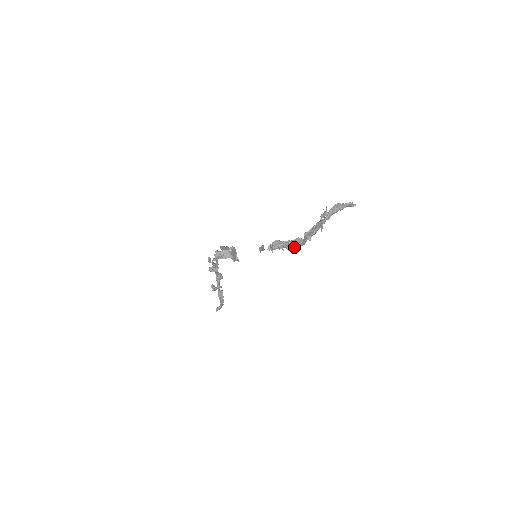
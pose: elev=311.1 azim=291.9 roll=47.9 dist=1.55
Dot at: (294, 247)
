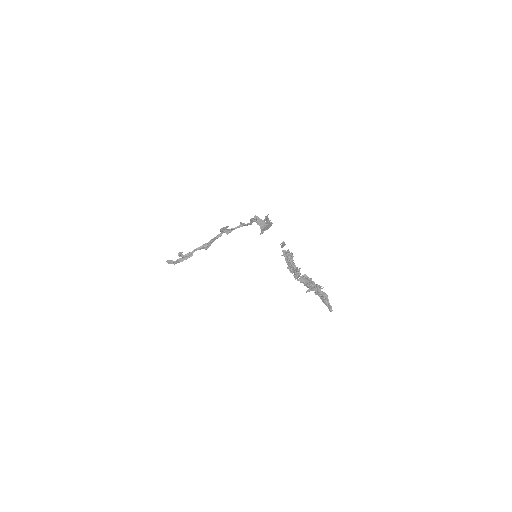
Dot at: (292, 271)
